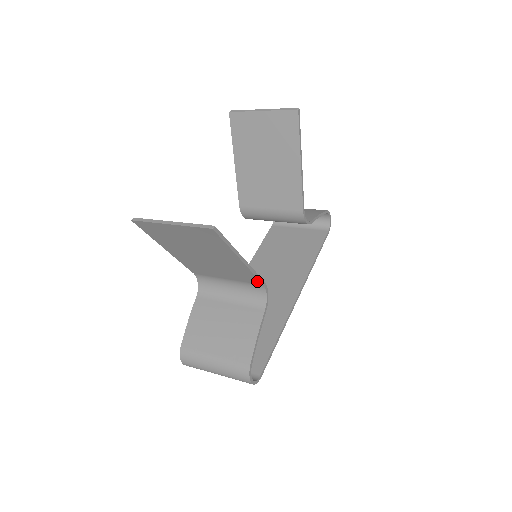
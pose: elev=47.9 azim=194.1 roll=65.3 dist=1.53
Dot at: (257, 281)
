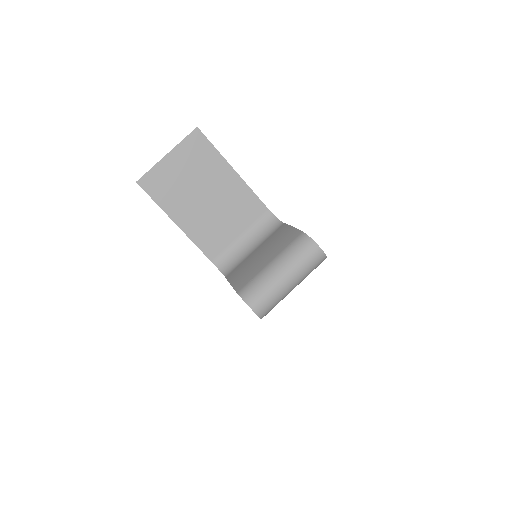
Dot at: (260, 205)
